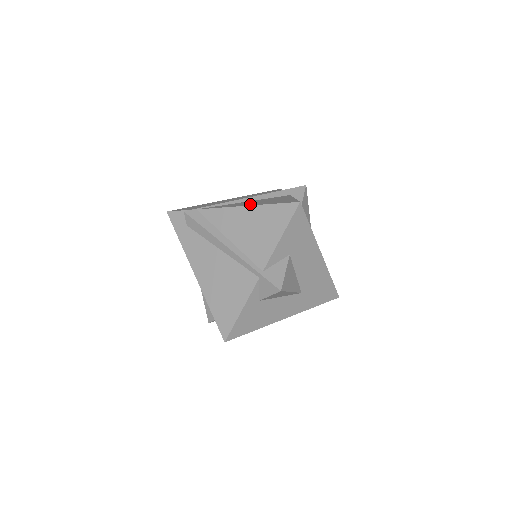
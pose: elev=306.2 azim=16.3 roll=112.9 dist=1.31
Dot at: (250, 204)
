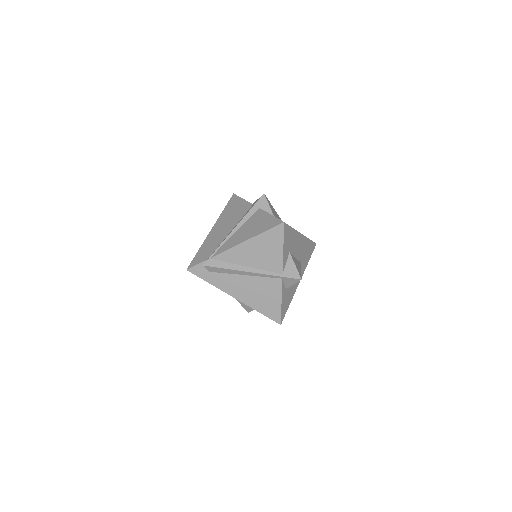
Dot at: (247, 237)
